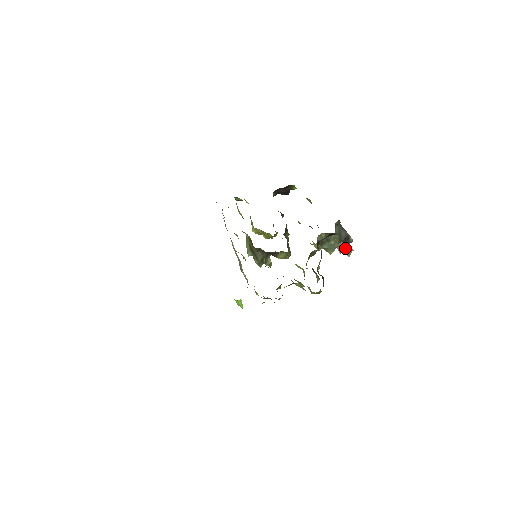
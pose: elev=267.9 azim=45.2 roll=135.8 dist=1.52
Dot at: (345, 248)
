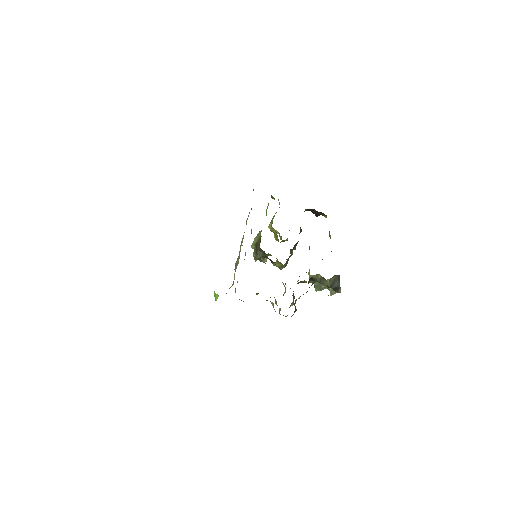
Dot at: (332, 289)
